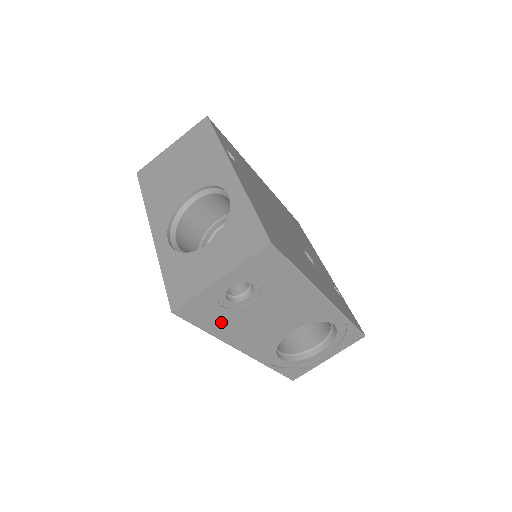
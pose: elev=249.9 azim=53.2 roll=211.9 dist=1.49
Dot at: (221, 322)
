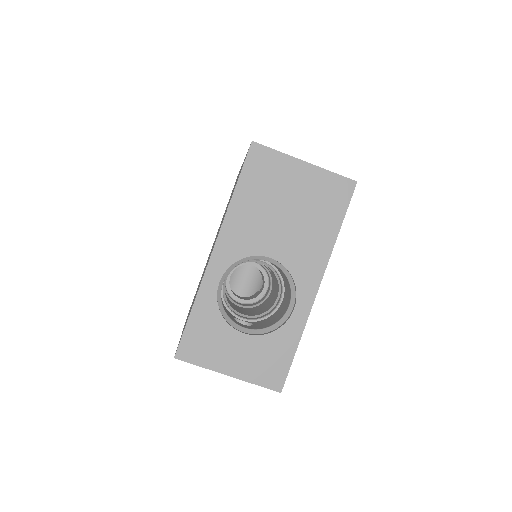
Dot at: occluded
